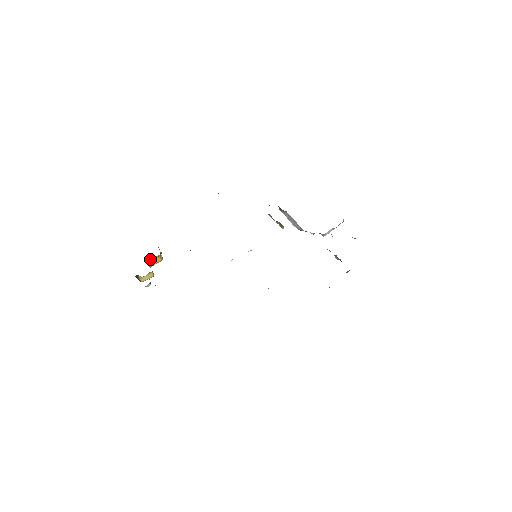
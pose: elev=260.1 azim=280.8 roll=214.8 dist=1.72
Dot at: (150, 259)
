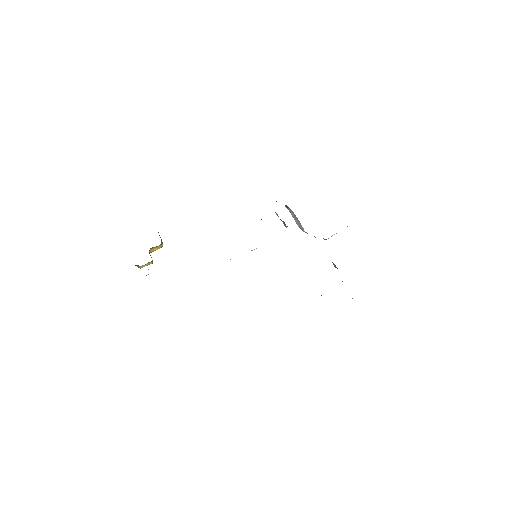
Dot at: (151, 248)
